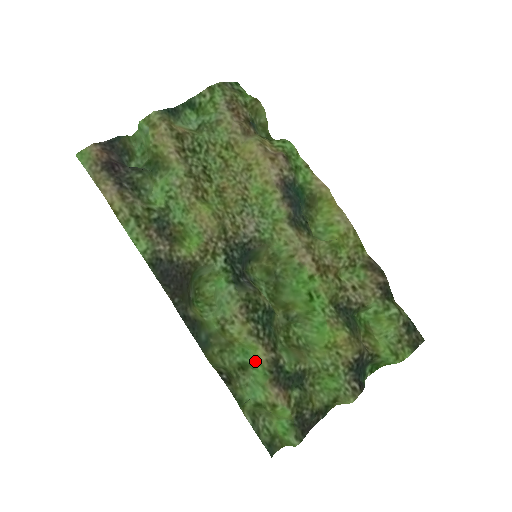
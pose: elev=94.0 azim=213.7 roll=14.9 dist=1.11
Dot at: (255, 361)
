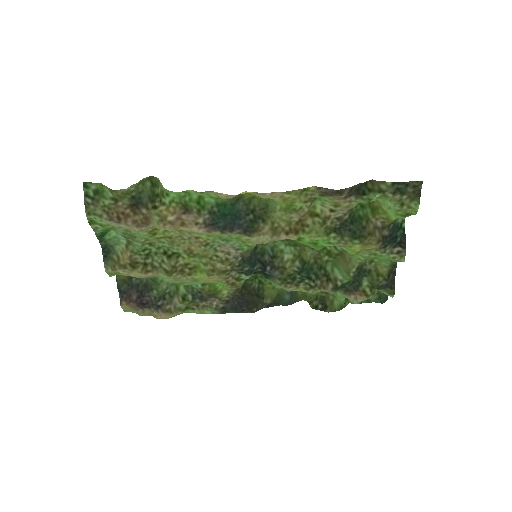
Dot at: occluded
